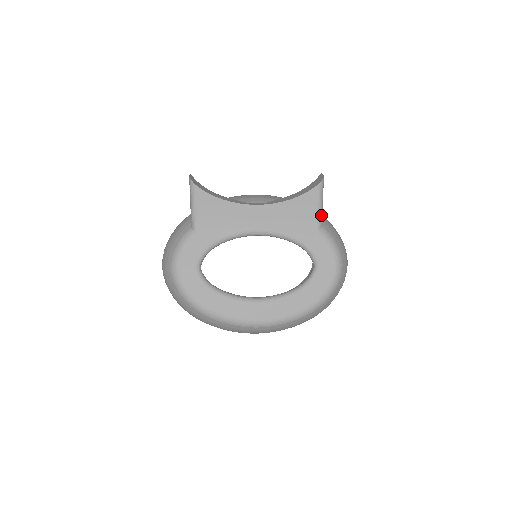
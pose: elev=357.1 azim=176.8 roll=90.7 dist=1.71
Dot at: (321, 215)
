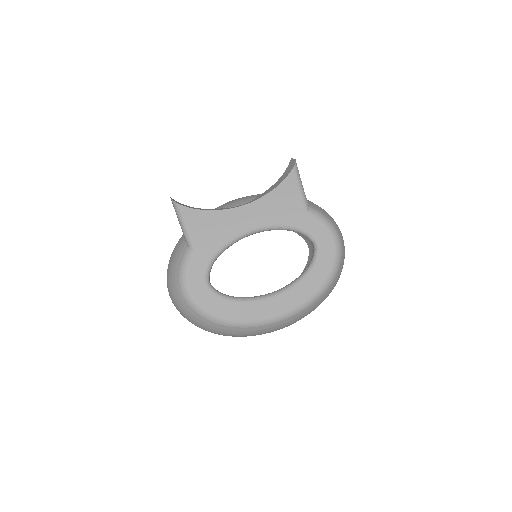
Dot at: (305, 196)
